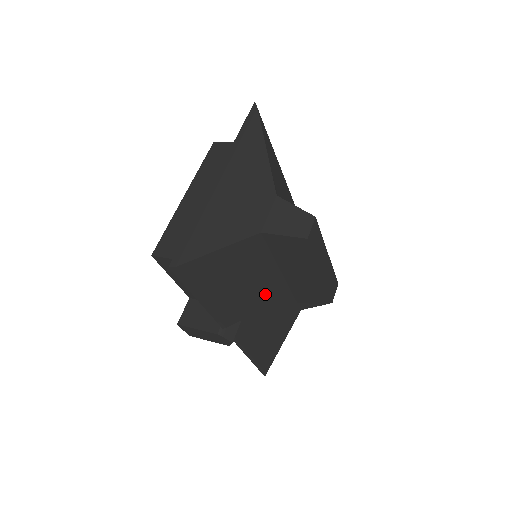
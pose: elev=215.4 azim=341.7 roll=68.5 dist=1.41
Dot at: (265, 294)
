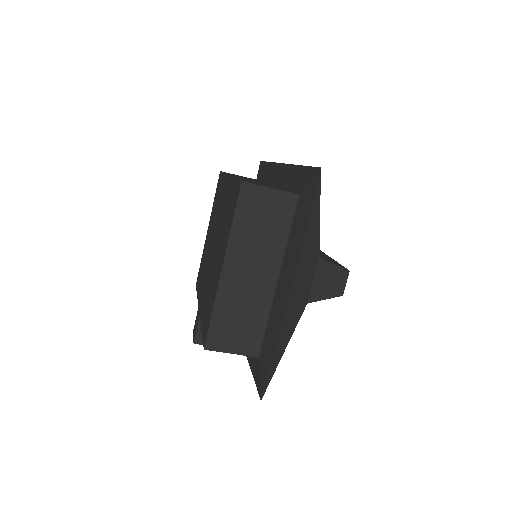
Dot at: occluded
